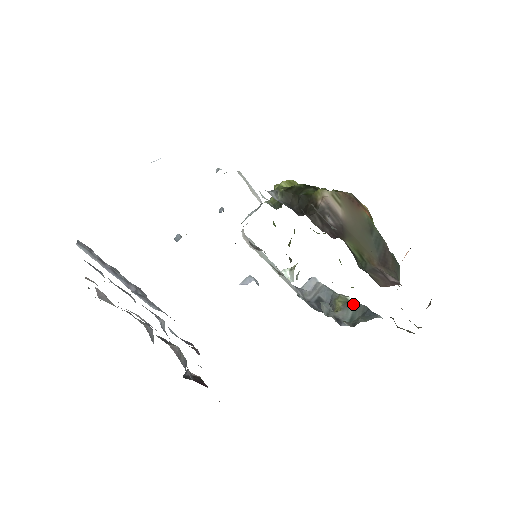
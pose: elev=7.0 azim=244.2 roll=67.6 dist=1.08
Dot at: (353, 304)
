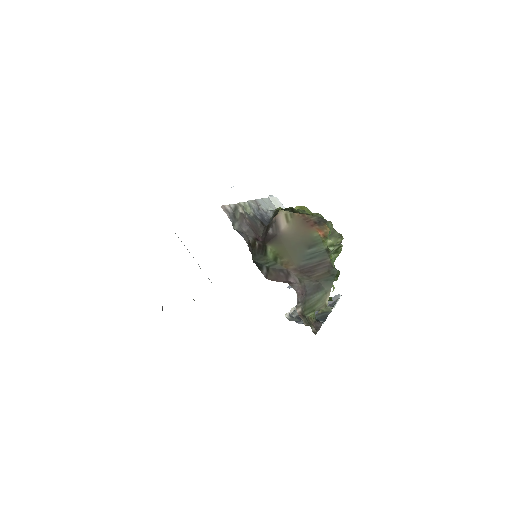
Dot at: (325, 313)
